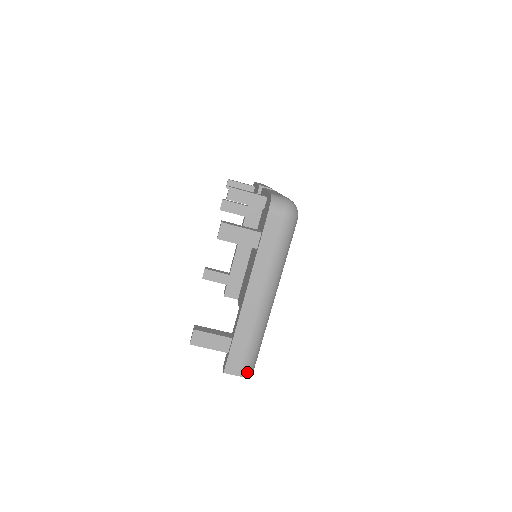
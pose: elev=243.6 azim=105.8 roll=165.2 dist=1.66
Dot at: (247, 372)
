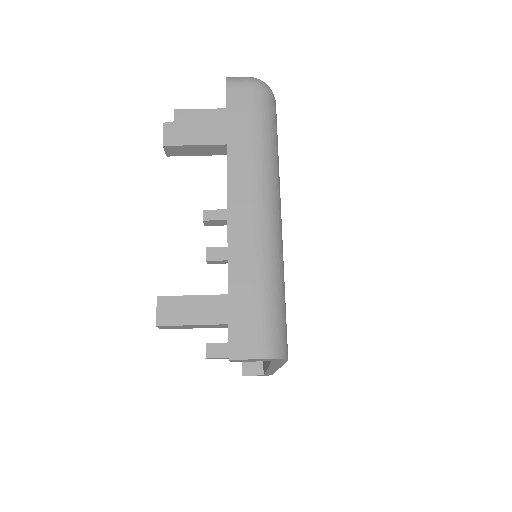
Dot at: (273, 350)
